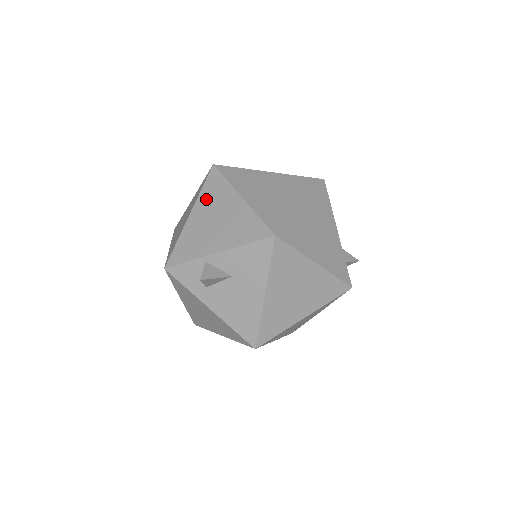
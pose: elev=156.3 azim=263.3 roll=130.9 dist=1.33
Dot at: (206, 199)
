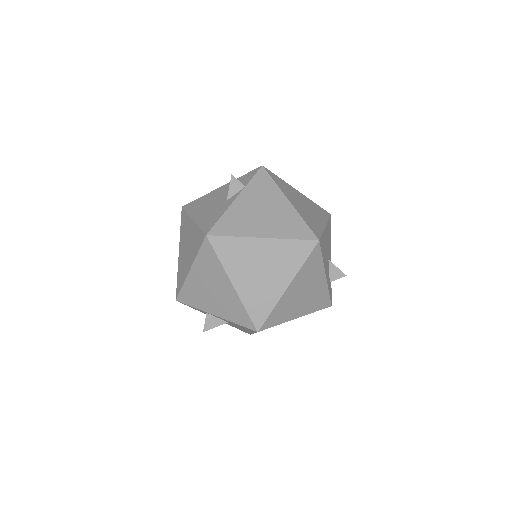
Dot at: (202, 266)
